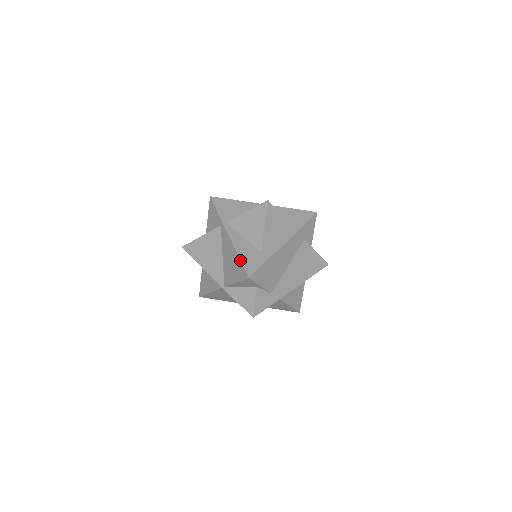
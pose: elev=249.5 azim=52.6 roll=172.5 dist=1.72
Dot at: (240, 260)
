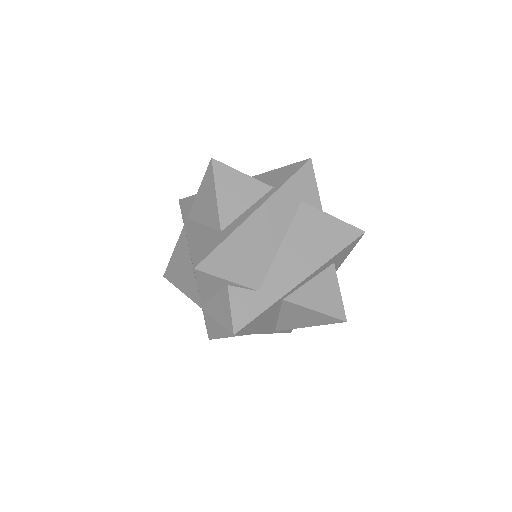
Dot at: occluded
